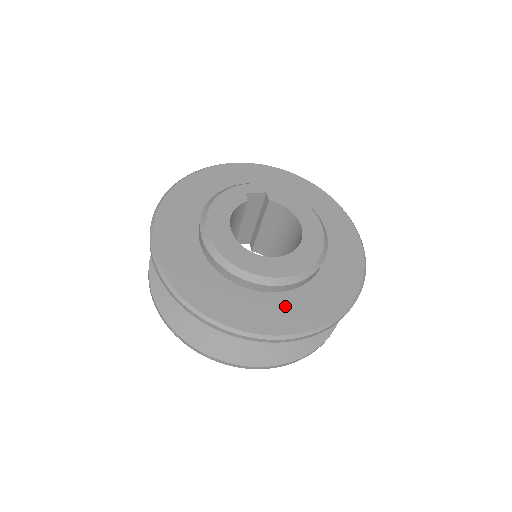
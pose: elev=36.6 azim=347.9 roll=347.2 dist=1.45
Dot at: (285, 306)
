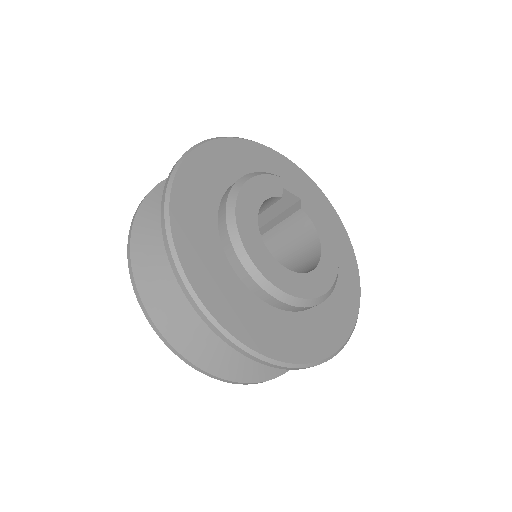
Dot at: (276, 325)
